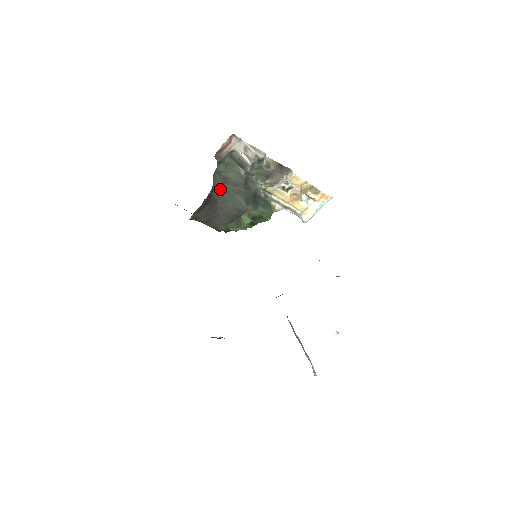
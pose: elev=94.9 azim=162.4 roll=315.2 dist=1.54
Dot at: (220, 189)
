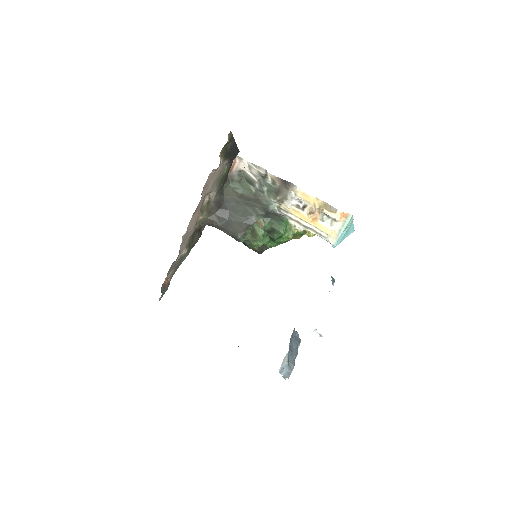
Dot at: (233, 201)
